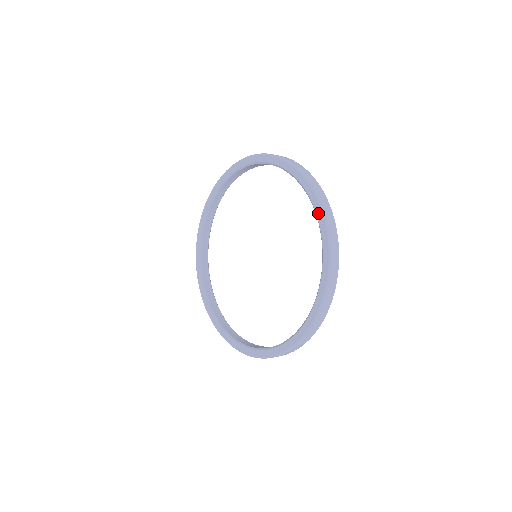
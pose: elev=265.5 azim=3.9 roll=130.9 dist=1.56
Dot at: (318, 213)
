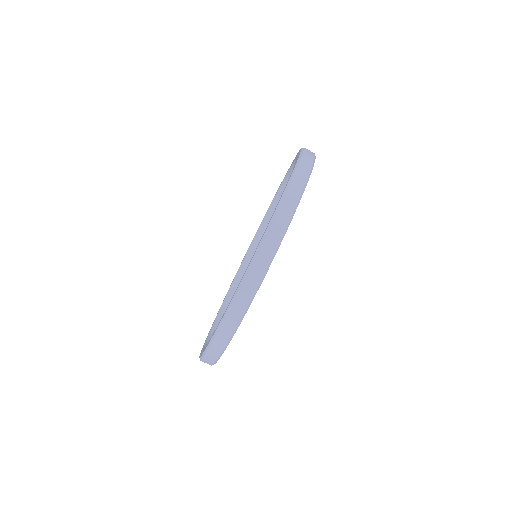
Dot at: (277, 205)
